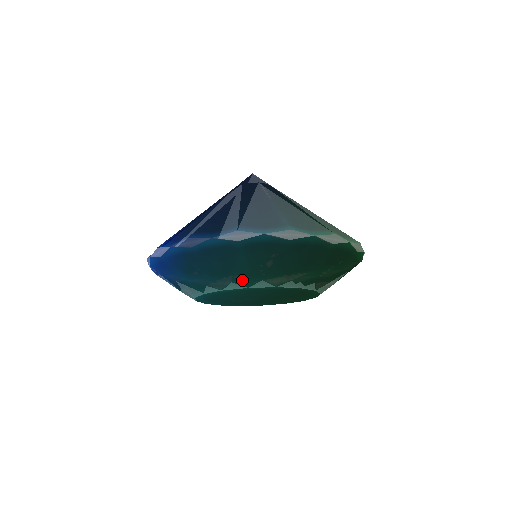
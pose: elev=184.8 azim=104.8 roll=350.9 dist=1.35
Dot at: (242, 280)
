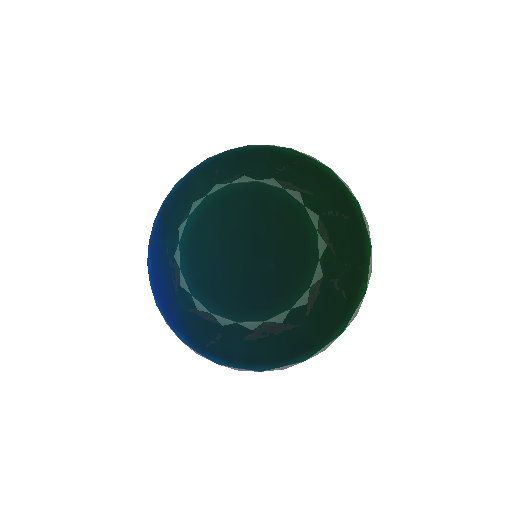
Dot at: (200, 194)
